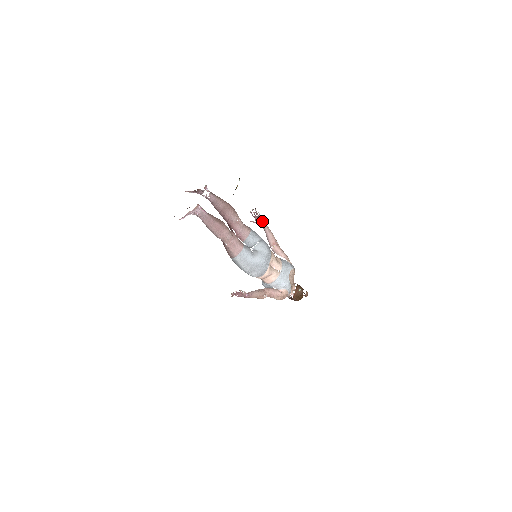
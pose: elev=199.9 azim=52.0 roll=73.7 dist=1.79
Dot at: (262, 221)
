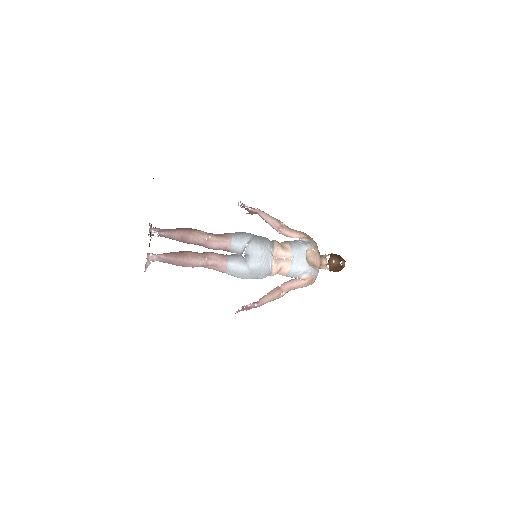
Dot at: (253, 211)
